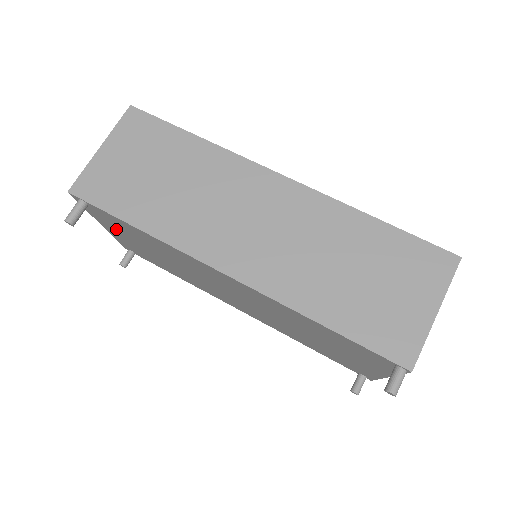
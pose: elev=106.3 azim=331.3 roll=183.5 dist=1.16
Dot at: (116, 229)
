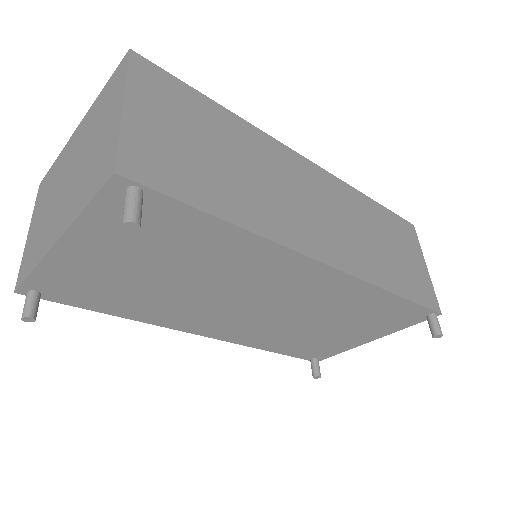
Dot at: (115, 242)
